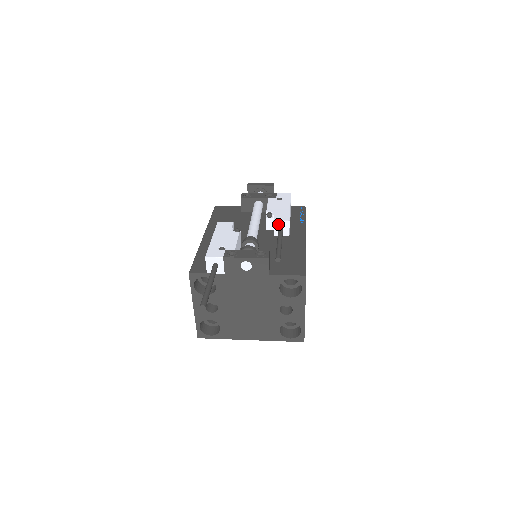
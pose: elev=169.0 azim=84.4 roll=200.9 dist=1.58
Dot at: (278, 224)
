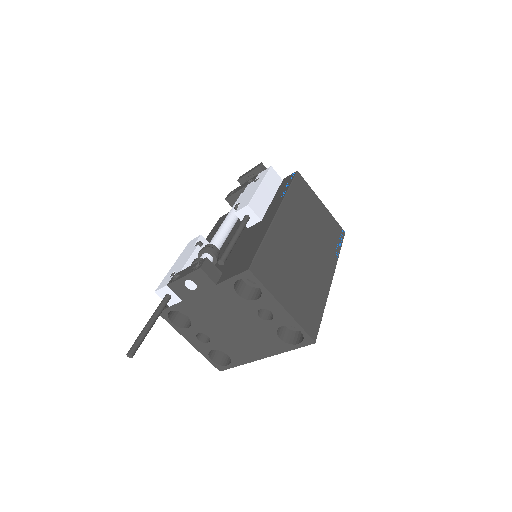
Dot at: (241, 214)
